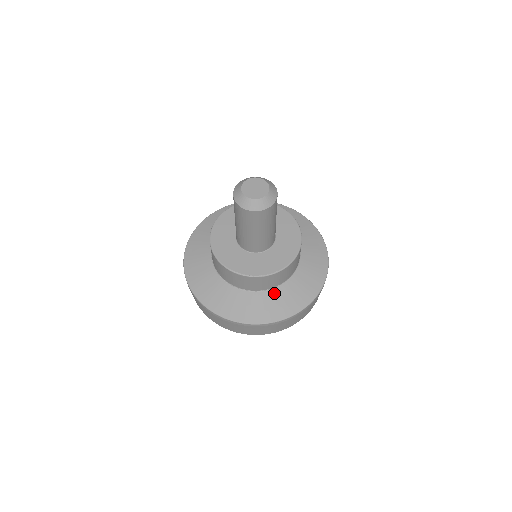
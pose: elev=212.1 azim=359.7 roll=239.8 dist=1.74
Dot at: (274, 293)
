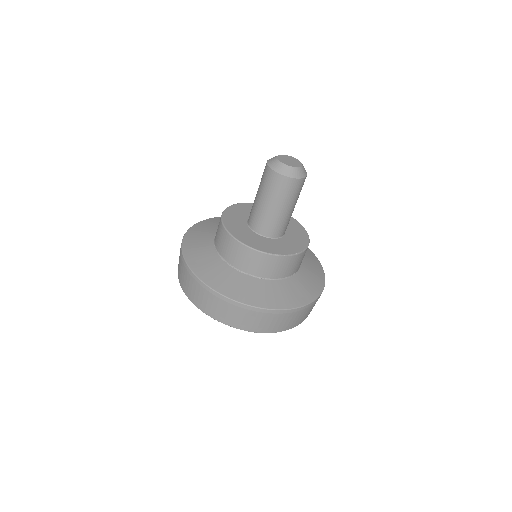
Dot at: (297, 278)
